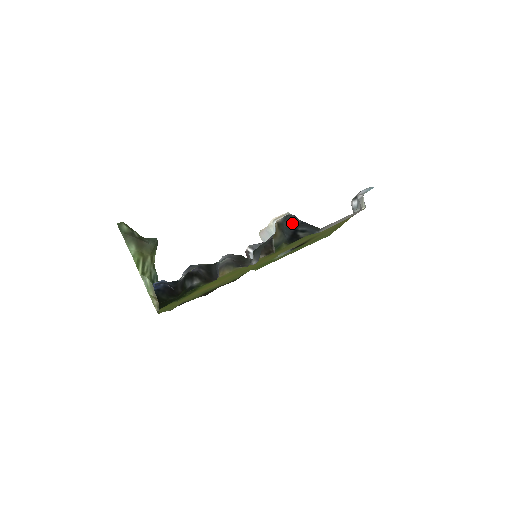
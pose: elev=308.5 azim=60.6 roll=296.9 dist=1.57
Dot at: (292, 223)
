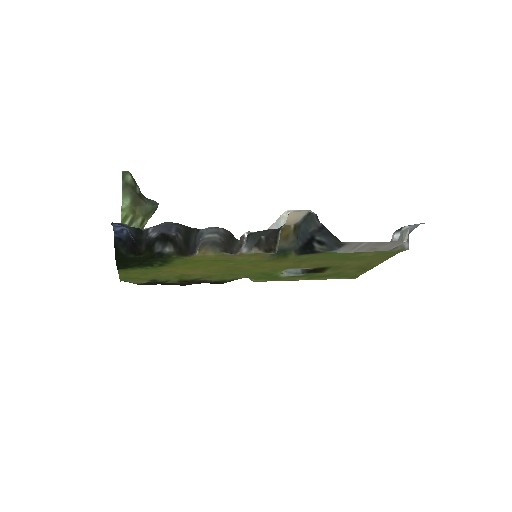
Dot at: (311, 226)
